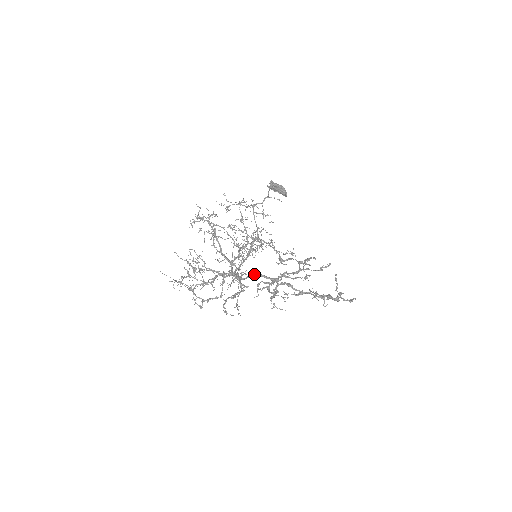
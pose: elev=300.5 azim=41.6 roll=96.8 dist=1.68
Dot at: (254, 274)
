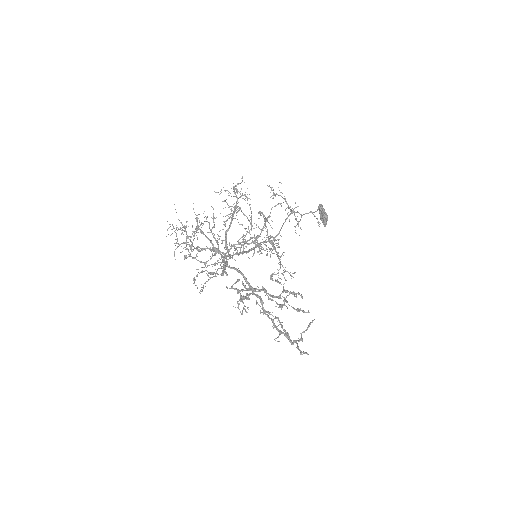
Dot at: (239, 270)
